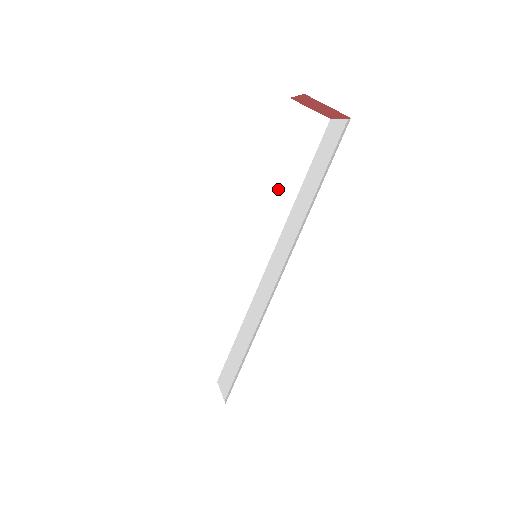
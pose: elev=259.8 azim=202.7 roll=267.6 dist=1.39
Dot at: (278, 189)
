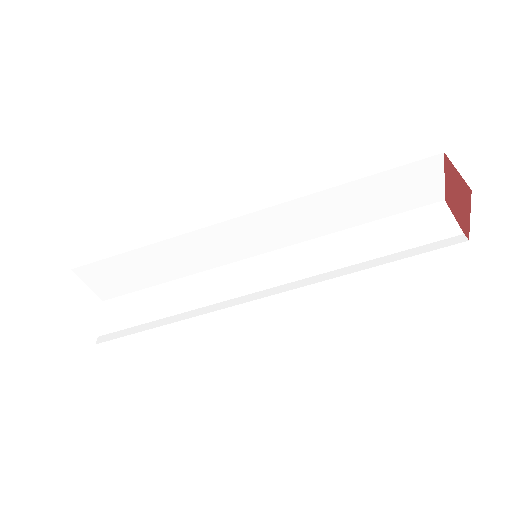
Dot at: (336, 212)
